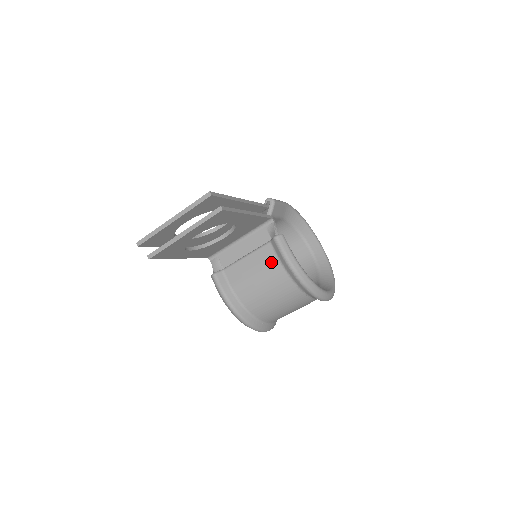
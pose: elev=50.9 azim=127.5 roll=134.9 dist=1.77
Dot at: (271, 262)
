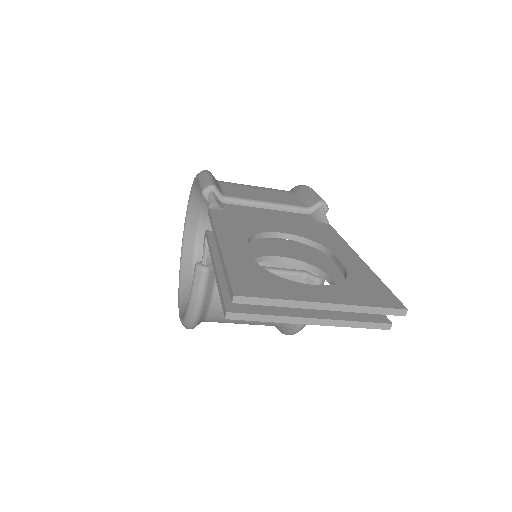
Dot at: occluded
